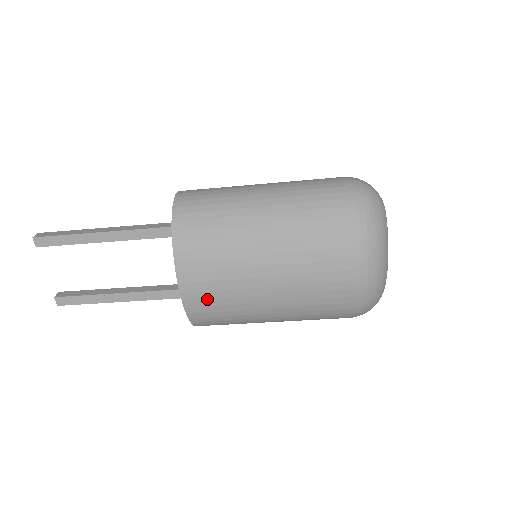
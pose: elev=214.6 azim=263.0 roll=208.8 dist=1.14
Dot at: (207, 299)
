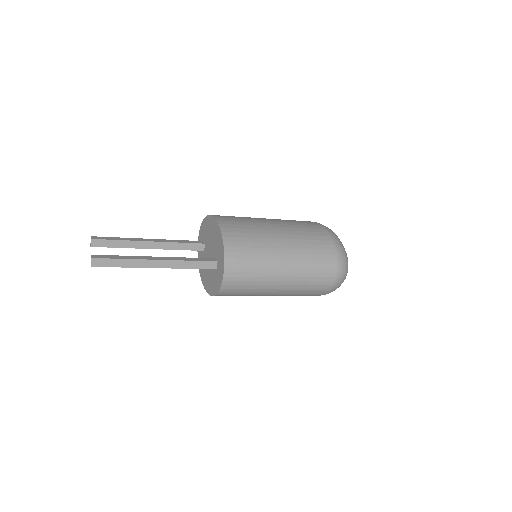
Dot at: occluded
